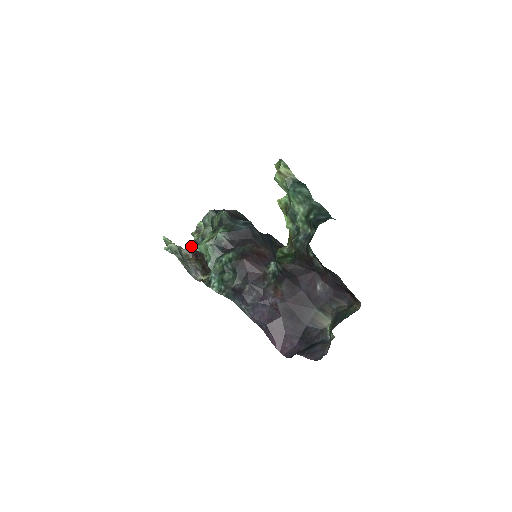
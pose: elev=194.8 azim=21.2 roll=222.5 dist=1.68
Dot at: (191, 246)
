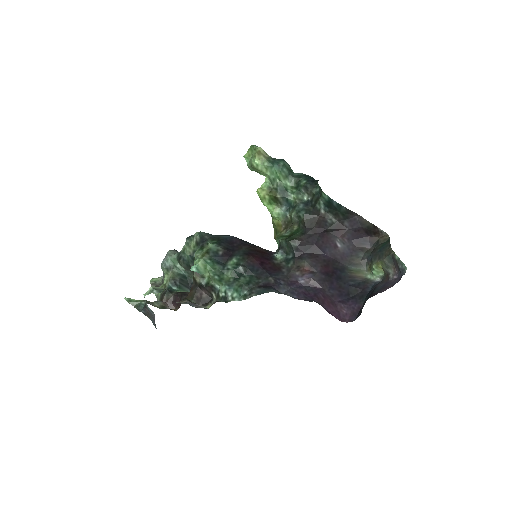
Dot at: (163, 296)
